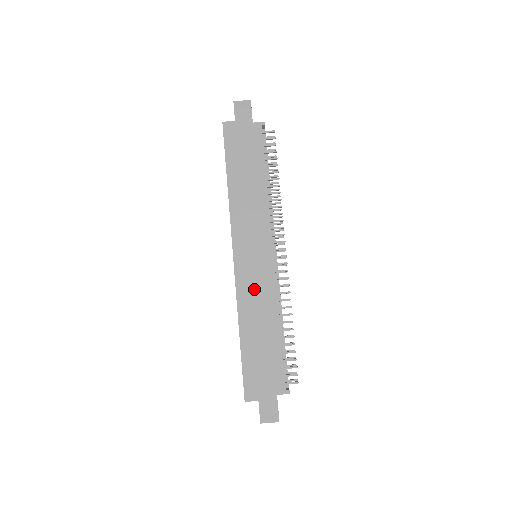
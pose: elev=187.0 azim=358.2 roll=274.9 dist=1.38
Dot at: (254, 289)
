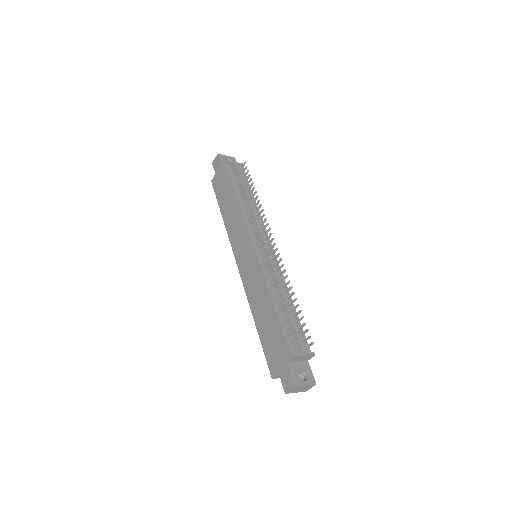
Dot at: (252, 282)
